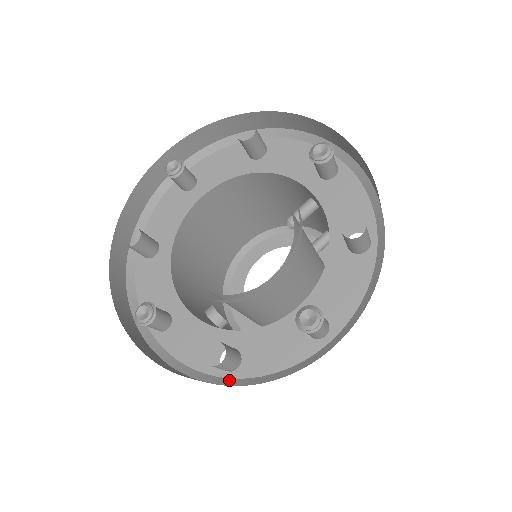
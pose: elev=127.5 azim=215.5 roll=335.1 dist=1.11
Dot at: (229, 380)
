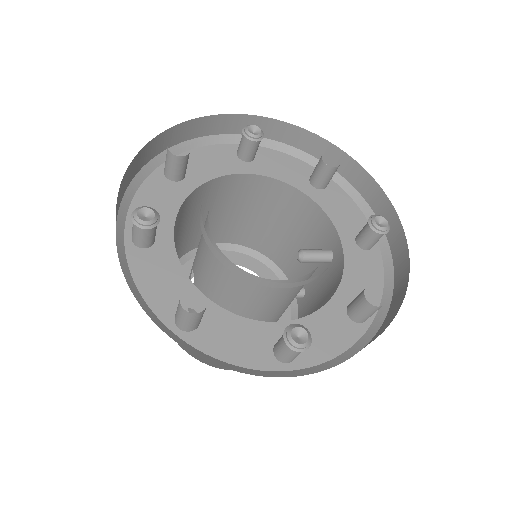
Dot at: (175, 335)
